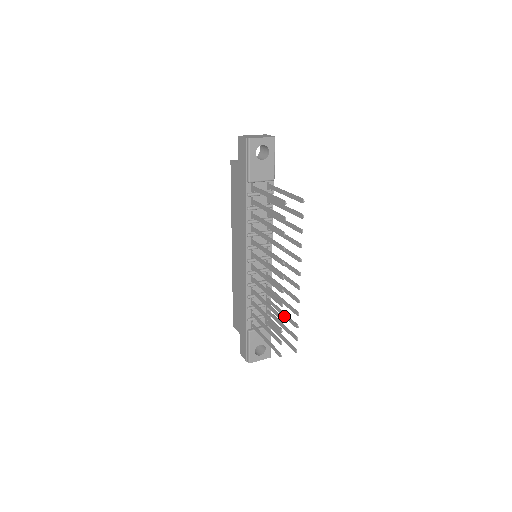
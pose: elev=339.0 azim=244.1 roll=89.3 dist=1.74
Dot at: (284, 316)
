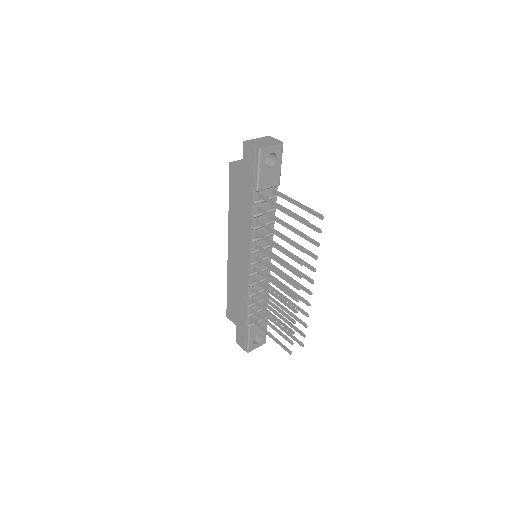
Dot at: (289, 314)
